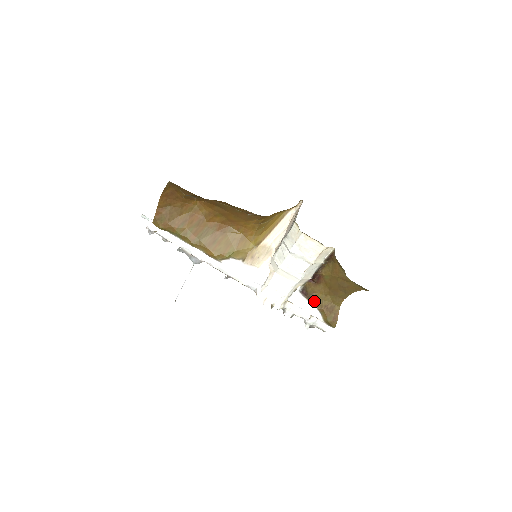
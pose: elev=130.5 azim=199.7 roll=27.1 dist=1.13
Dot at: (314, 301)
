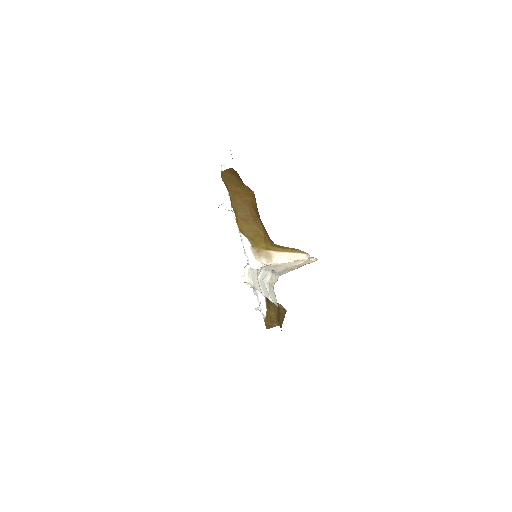
Dot at: (268, 307)
